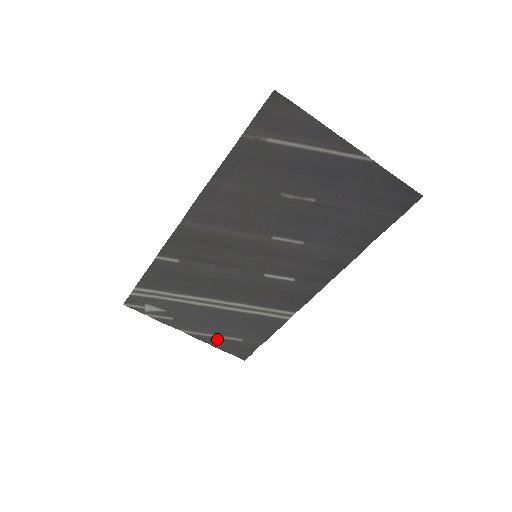
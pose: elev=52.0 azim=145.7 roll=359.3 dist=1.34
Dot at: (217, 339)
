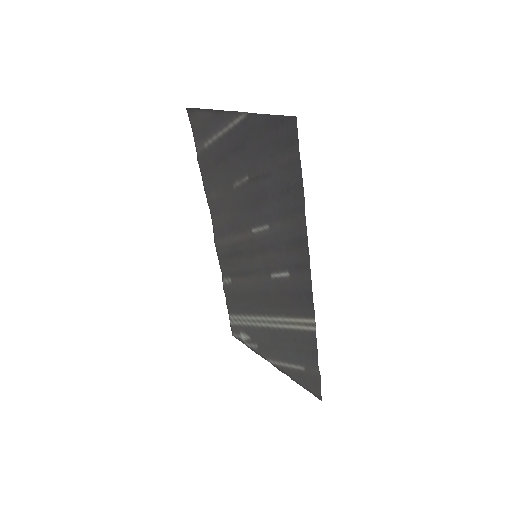
Dot at: (290, 369)
